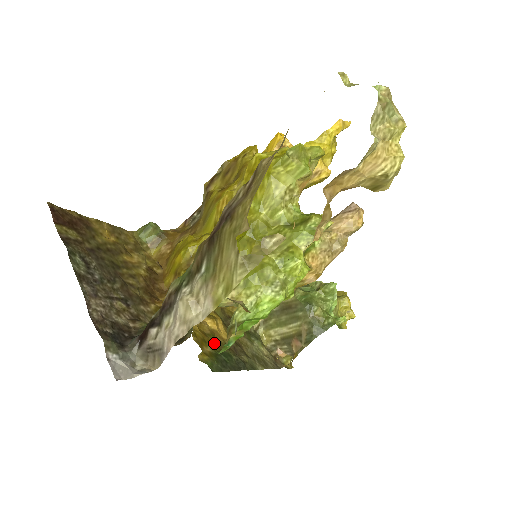
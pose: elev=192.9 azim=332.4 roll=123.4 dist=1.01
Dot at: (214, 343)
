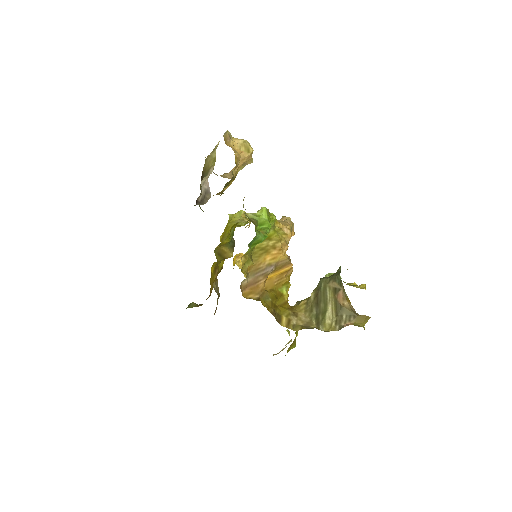
Dot at: occluded
